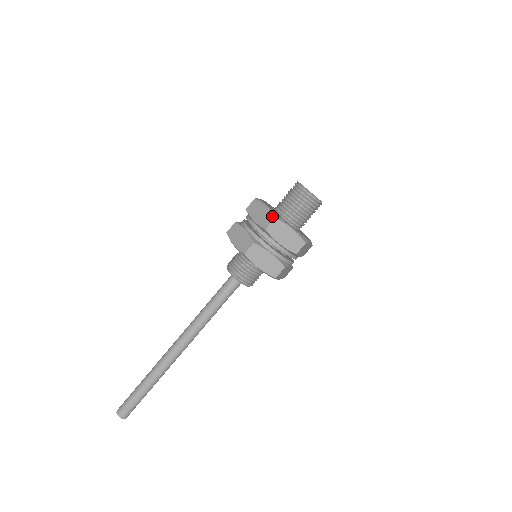
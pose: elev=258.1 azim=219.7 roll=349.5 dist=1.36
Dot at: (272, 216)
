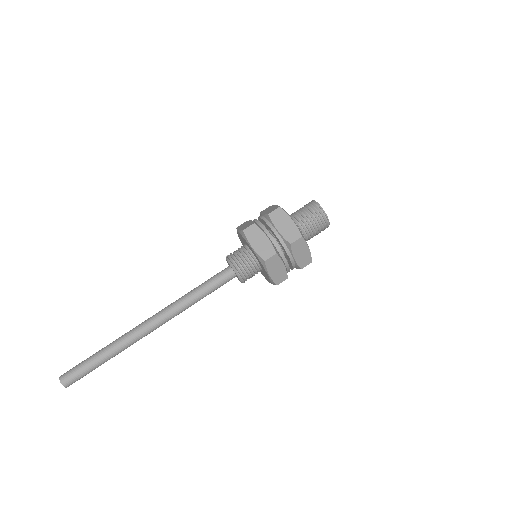
Dot at: (299, 234)
